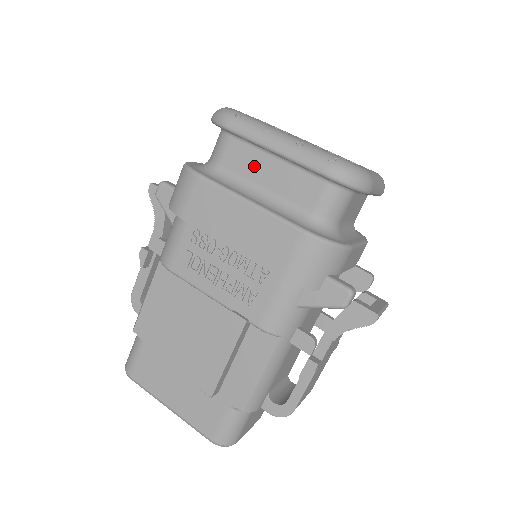
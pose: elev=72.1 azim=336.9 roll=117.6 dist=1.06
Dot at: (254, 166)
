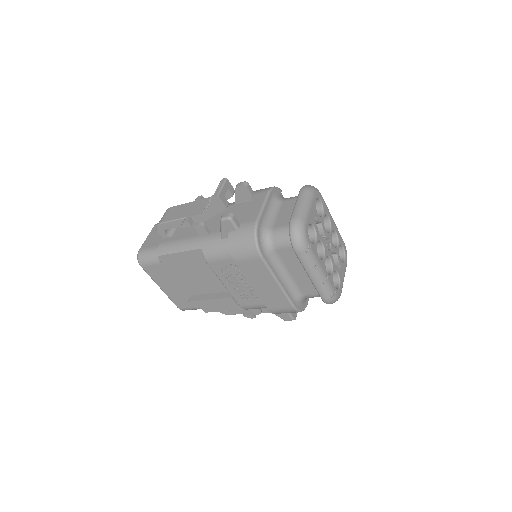
Dot at: (294, 265)
